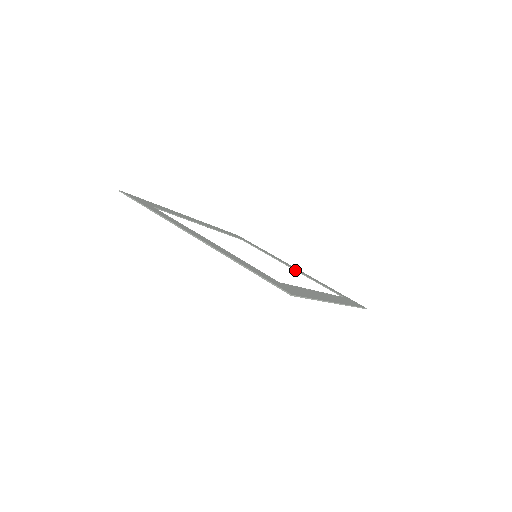
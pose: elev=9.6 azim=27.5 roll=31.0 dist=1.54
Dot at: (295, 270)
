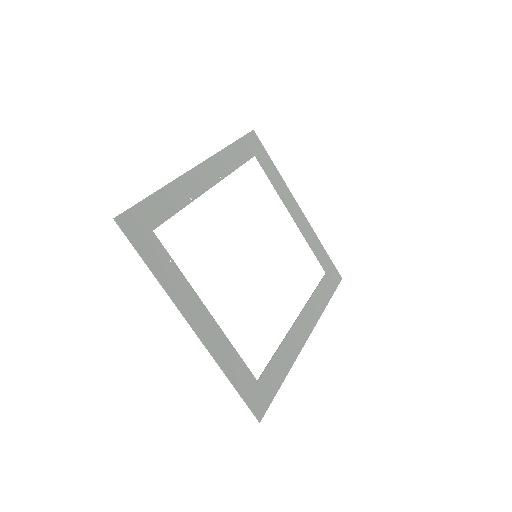
Dot at: (296, 223)
